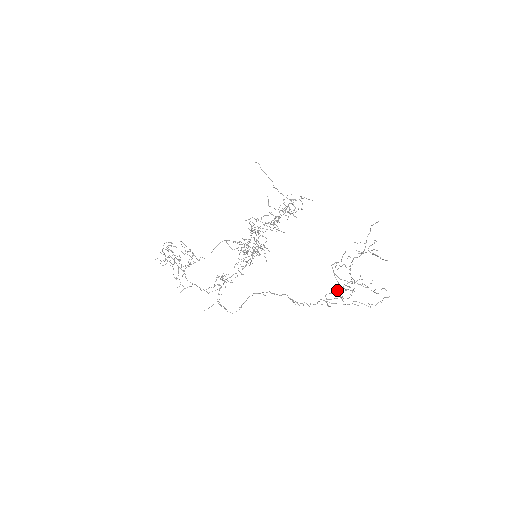
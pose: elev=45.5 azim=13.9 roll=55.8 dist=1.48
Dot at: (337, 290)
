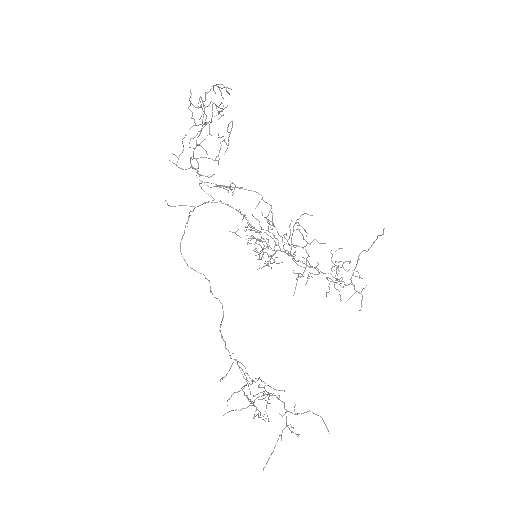
Dot at: (246, 378)
